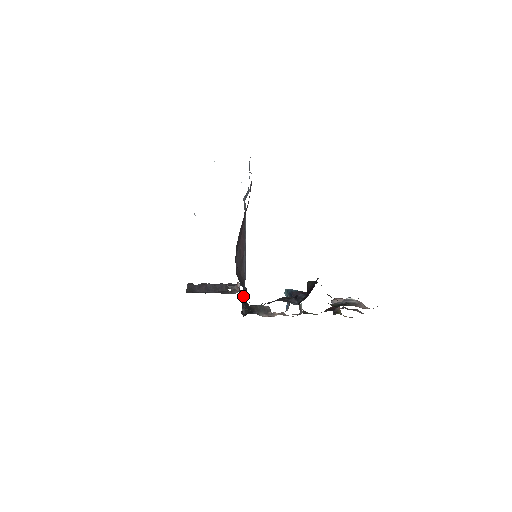
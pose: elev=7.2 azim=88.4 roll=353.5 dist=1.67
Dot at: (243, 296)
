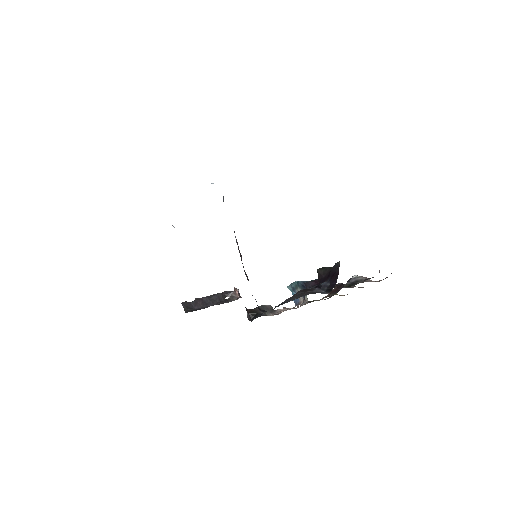
Dot at: occluded
